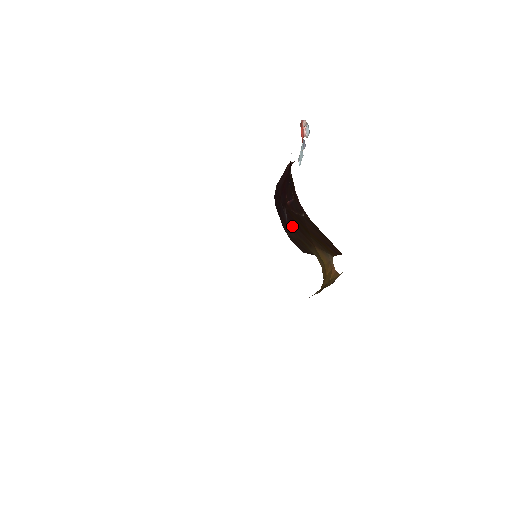
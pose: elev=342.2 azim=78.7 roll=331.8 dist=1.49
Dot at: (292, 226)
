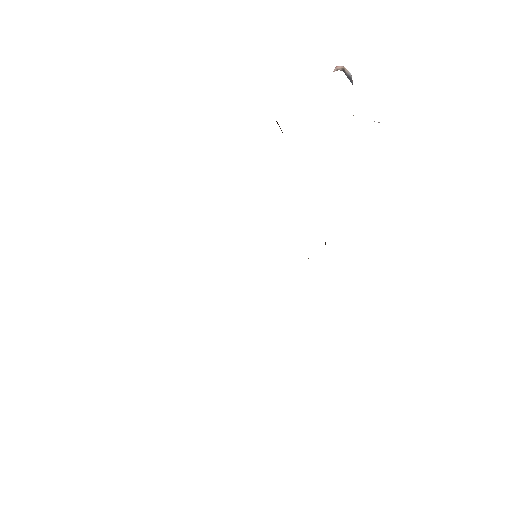
Dot at: occluded
